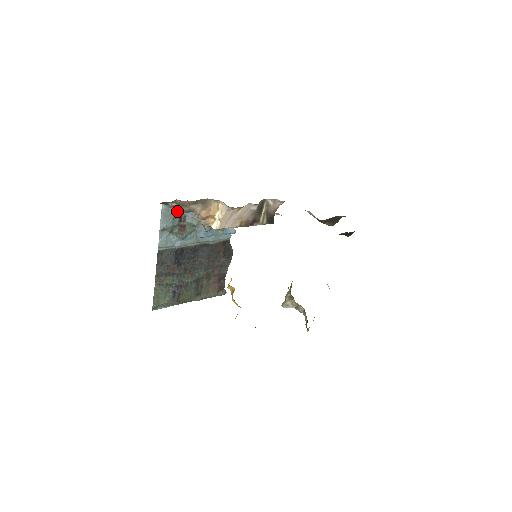
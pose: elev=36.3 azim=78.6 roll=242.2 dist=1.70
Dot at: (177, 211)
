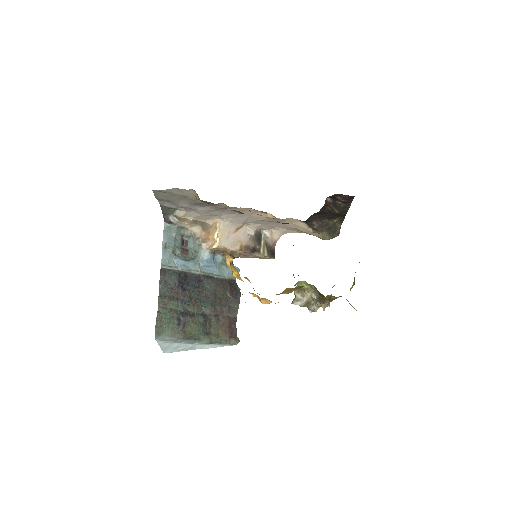
Dot at: (178, 231)
